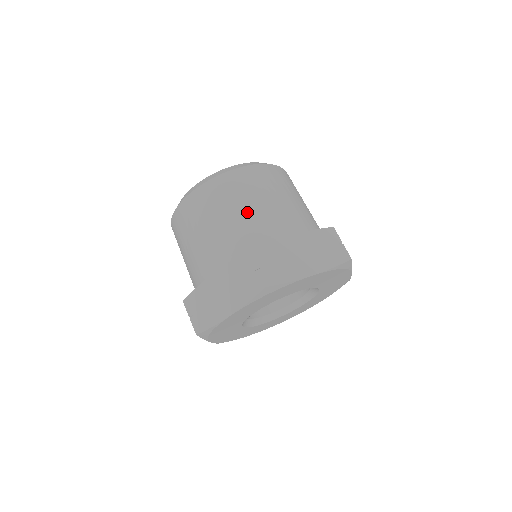
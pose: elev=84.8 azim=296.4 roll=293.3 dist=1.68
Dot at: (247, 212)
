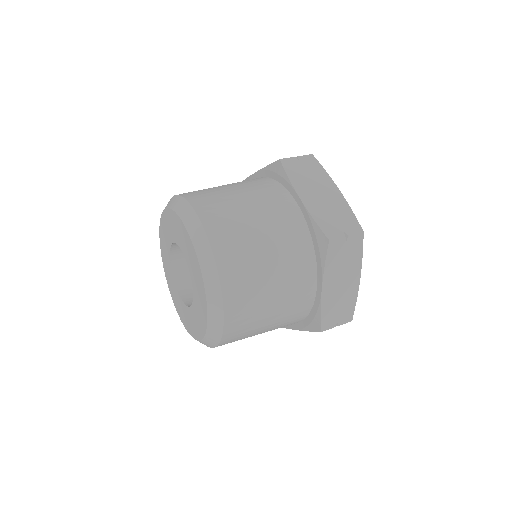
Dot at: (274, 319)
